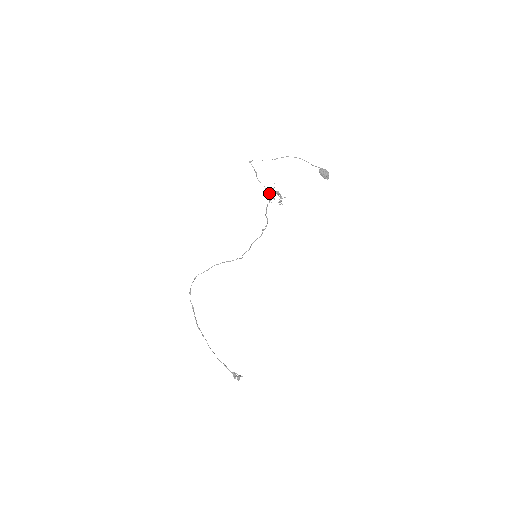
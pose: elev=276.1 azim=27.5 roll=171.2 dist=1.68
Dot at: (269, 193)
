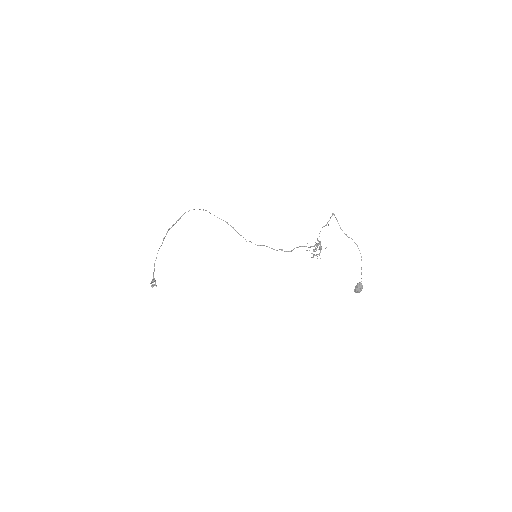
Dot at: occluded
